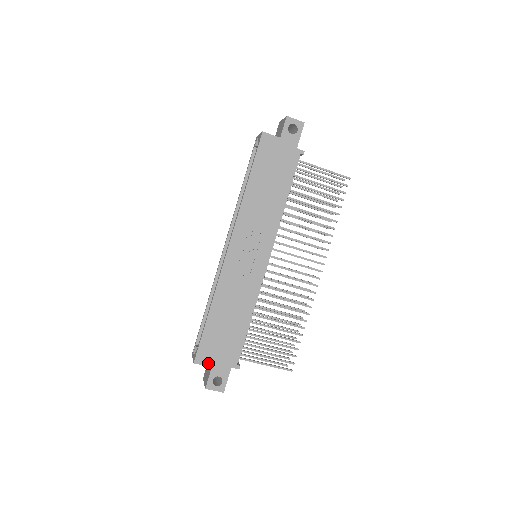
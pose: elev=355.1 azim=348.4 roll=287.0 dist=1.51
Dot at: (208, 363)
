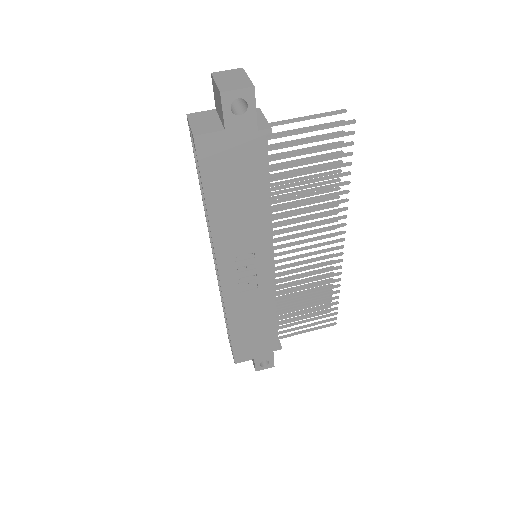
Dot at: (249, 358)
